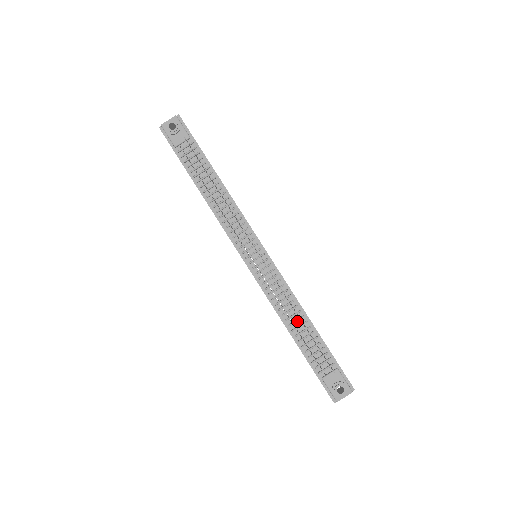
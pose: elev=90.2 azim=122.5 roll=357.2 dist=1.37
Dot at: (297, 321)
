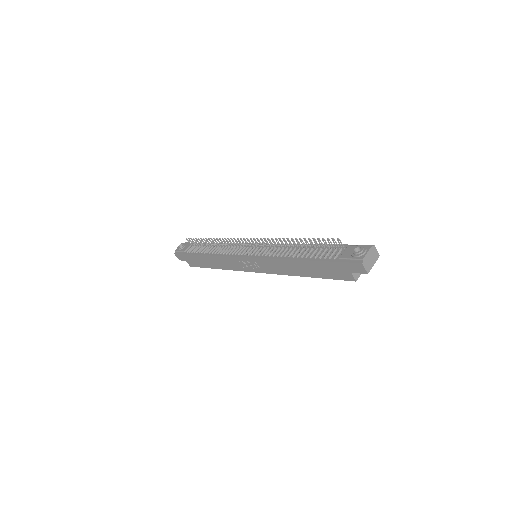
Dot at: (299, 251)
